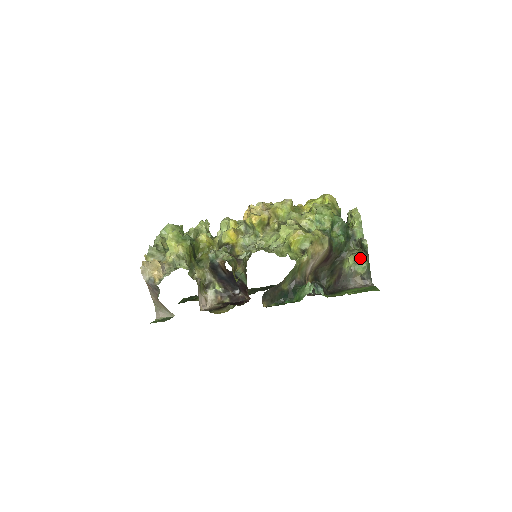
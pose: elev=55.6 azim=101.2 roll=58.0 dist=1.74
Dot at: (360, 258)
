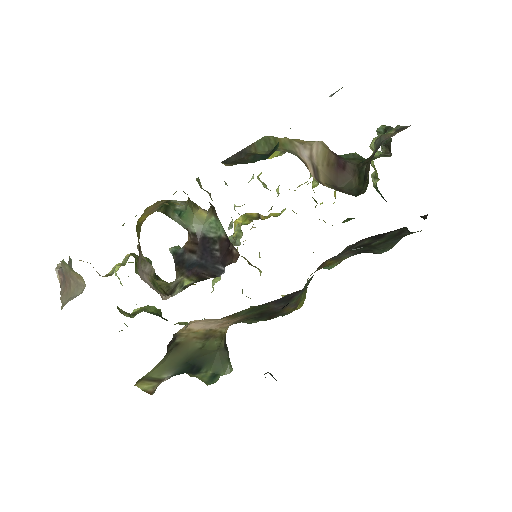
Dot at: occluded
